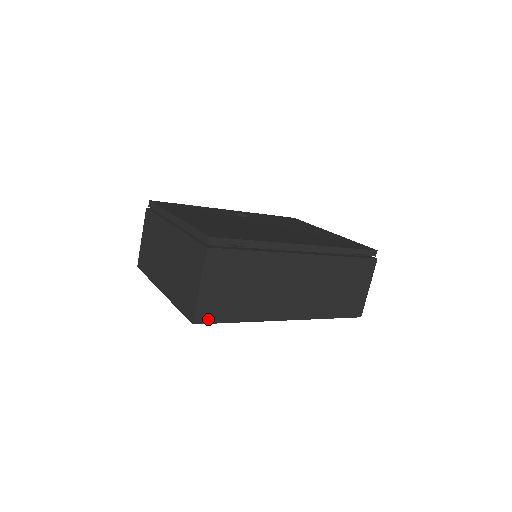
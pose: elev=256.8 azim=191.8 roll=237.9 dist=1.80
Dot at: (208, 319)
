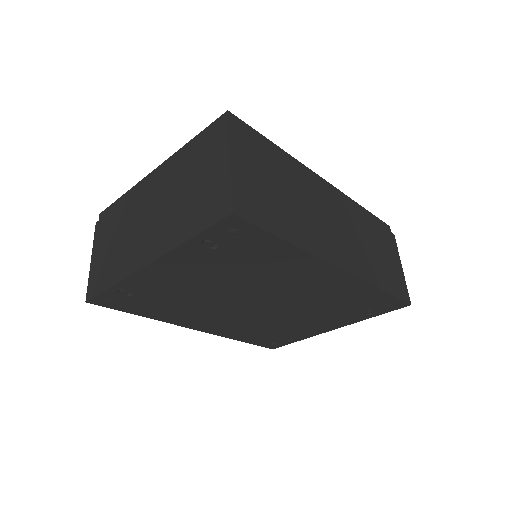
Dot at: (250, 216)
